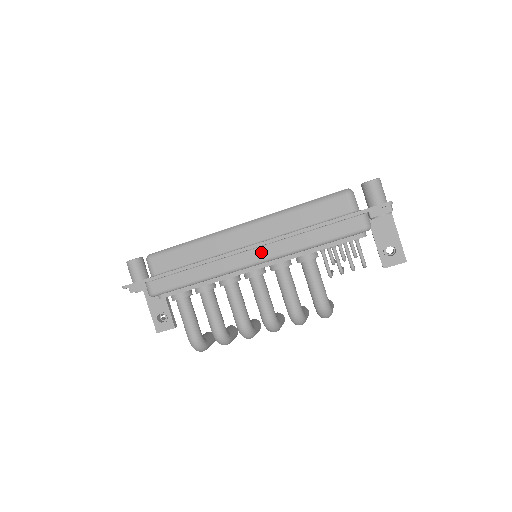
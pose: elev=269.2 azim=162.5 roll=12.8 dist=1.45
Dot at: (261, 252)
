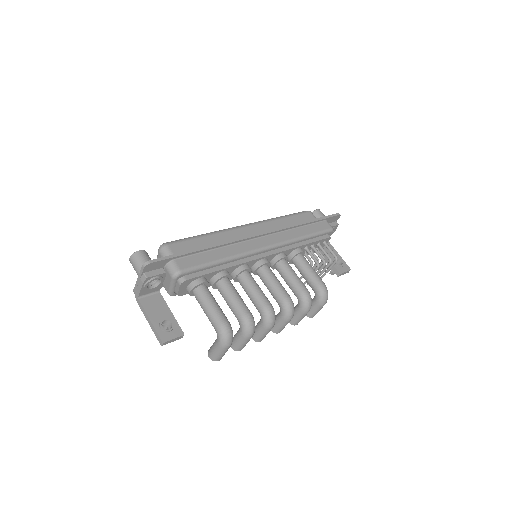
Dot at: (271, 239)
